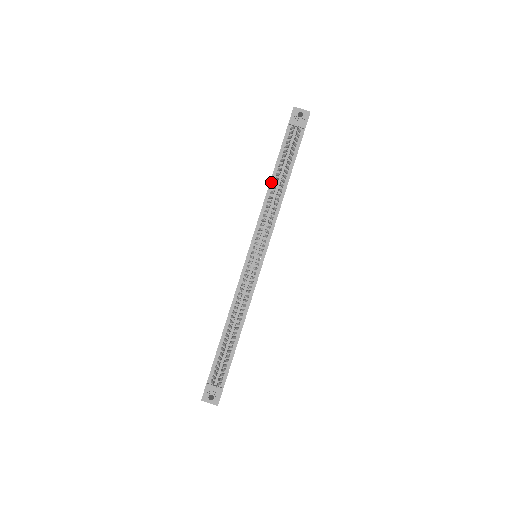
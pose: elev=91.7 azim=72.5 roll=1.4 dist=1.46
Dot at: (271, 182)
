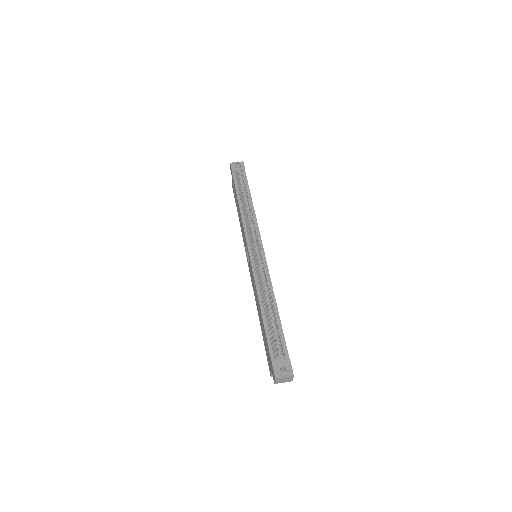
Dot at: (240, 205)
